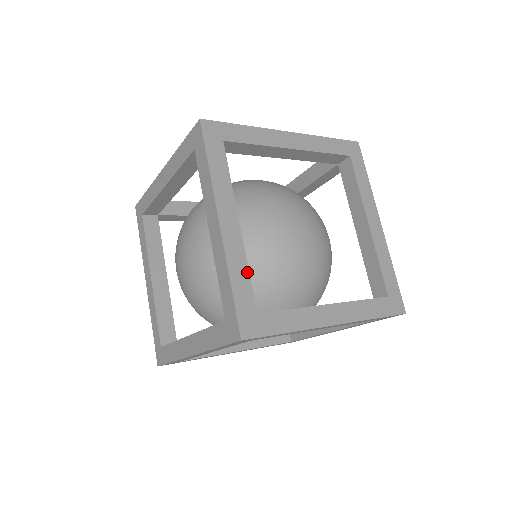
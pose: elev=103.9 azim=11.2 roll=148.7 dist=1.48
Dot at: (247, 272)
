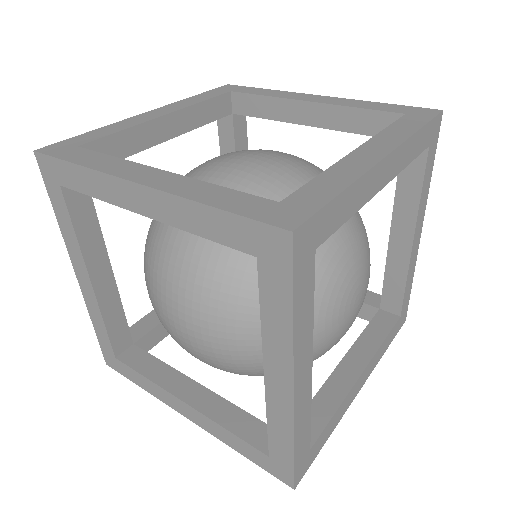
Dot at: (219, 188)
